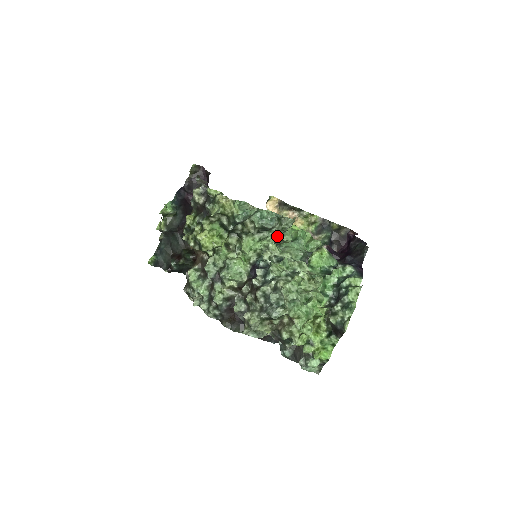
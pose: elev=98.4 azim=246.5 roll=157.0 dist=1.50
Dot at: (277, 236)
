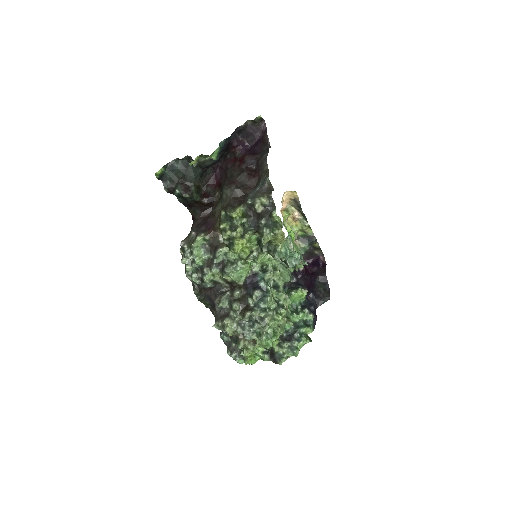
Dot at: occluded
